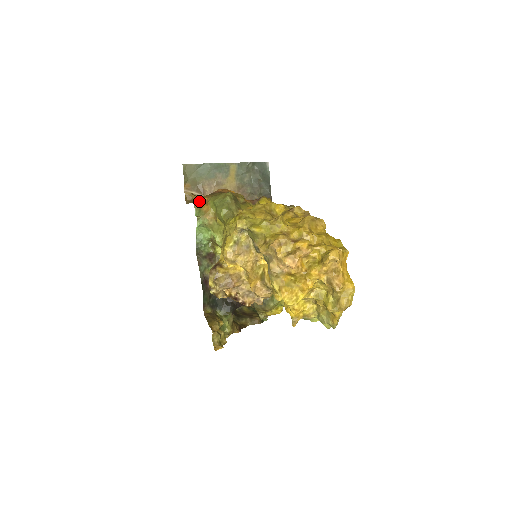
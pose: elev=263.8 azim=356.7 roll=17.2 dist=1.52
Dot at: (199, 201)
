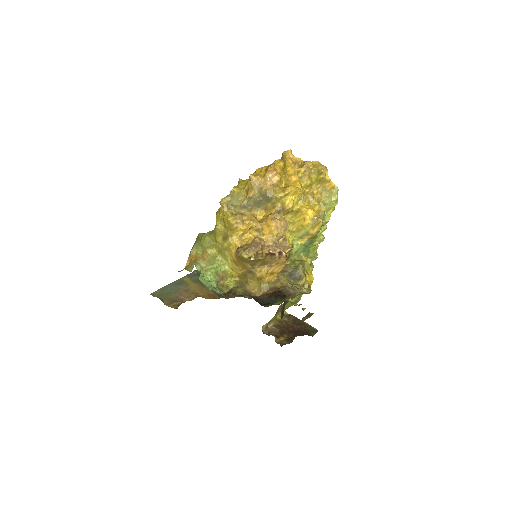
Dot at: (184, 268)
